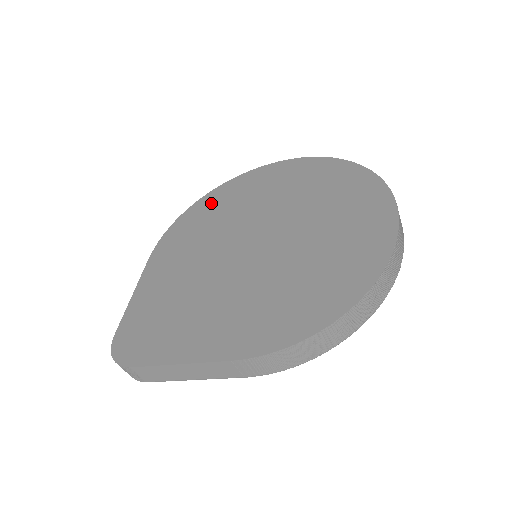
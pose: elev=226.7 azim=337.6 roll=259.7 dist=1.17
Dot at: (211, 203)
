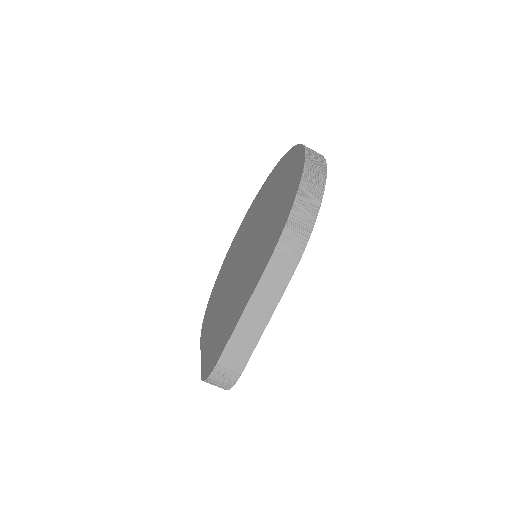
Dot at: (218, 282)
